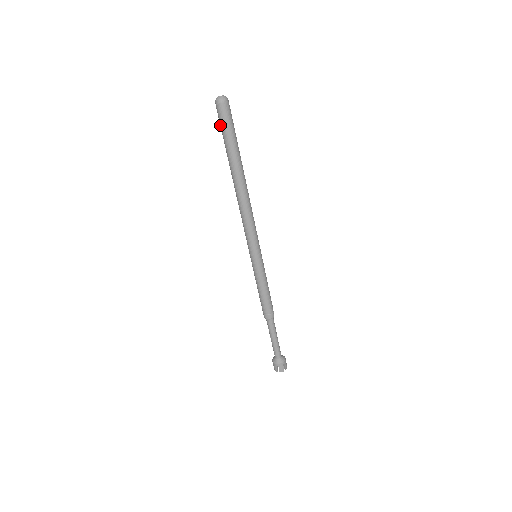
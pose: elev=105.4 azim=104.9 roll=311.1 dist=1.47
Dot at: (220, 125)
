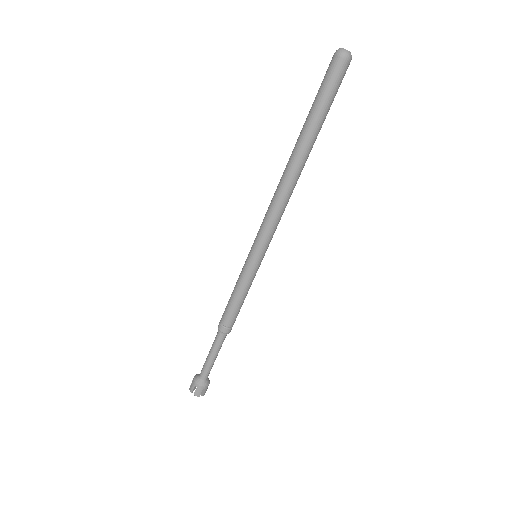
Dot at: (322, 82)
